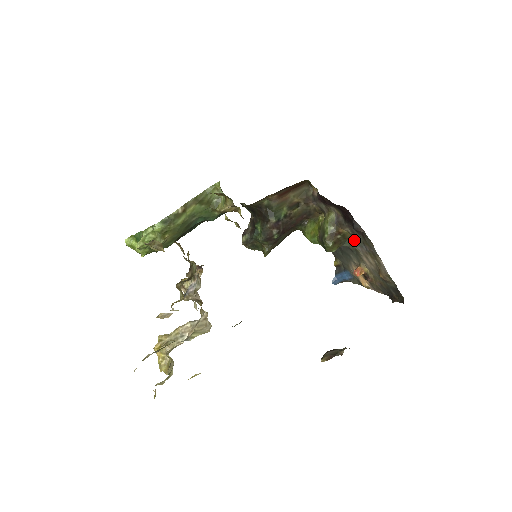
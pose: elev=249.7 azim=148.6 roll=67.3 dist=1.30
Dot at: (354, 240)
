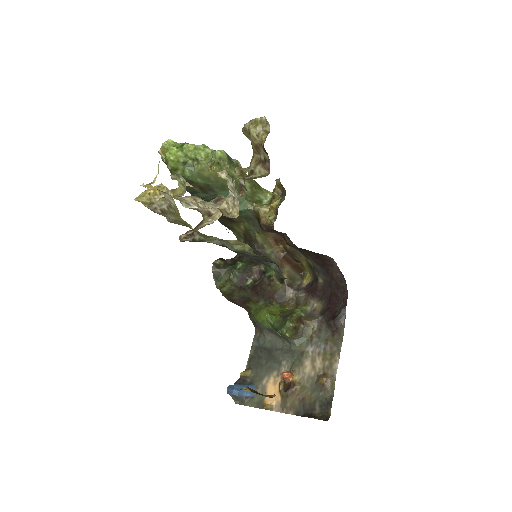
Dot at: (312, 339)
